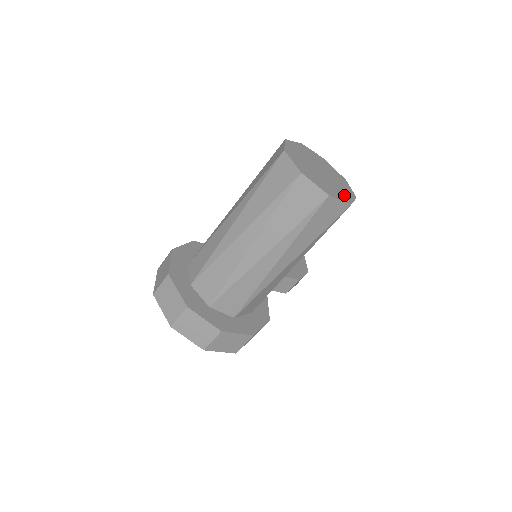
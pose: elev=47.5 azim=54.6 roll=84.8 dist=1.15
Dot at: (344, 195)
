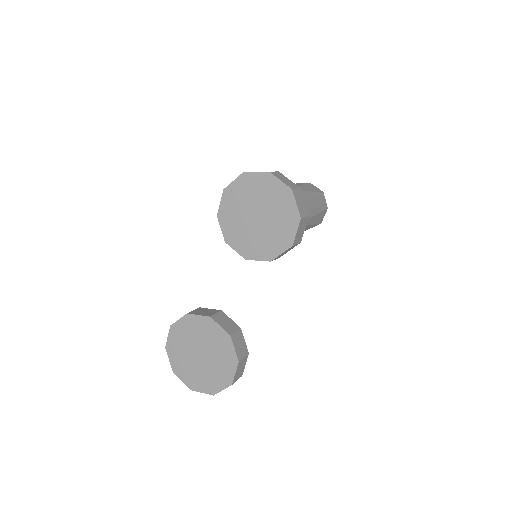
Dot at: occluded
